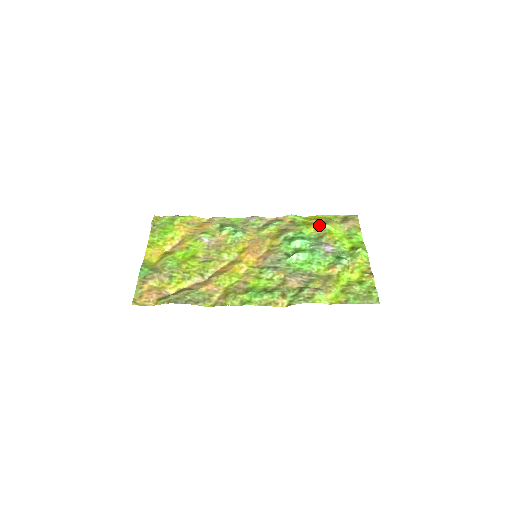
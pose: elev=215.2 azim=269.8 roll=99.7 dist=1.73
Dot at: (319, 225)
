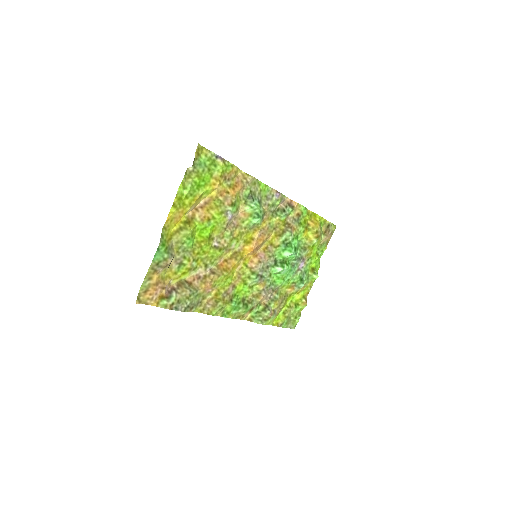
Dot at: (312, 234)
